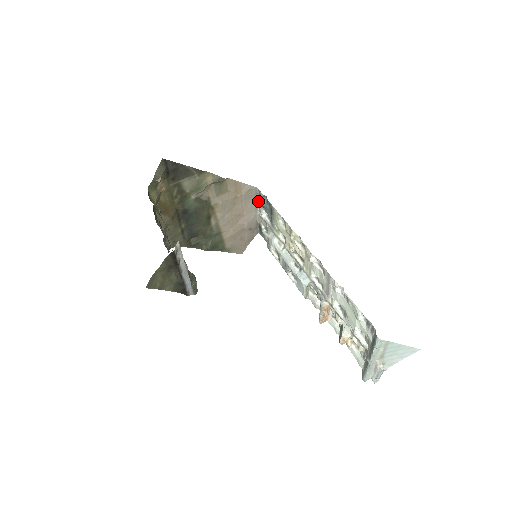
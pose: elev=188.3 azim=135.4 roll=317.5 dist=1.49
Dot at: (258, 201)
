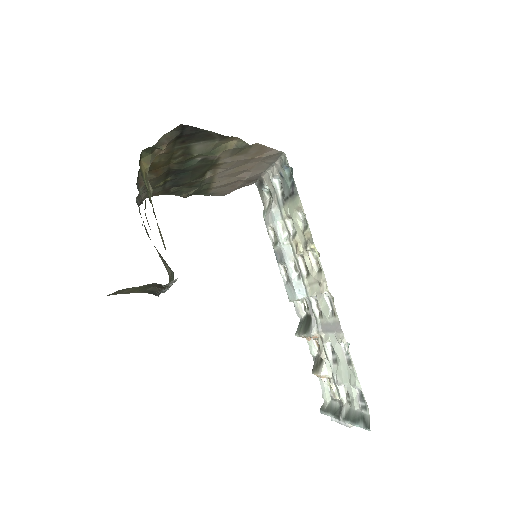
Dot at: (276, 163)
